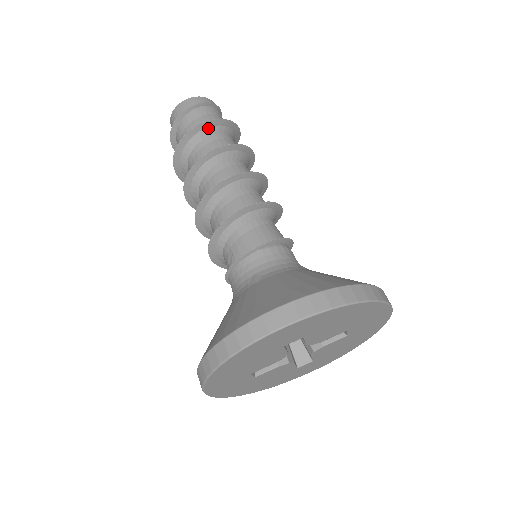
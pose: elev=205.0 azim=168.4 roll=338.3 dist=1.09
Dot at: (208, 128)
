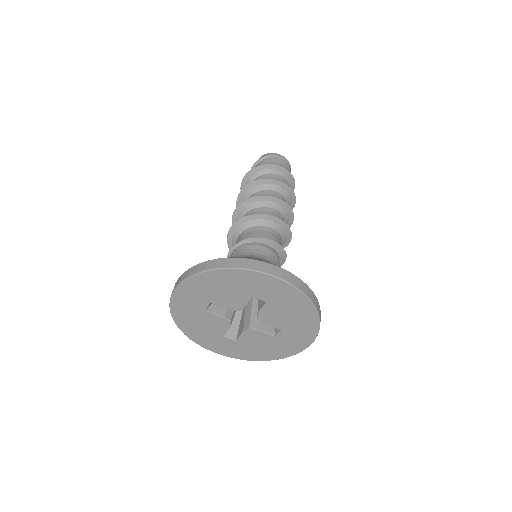
Dot at: (251, 177)
